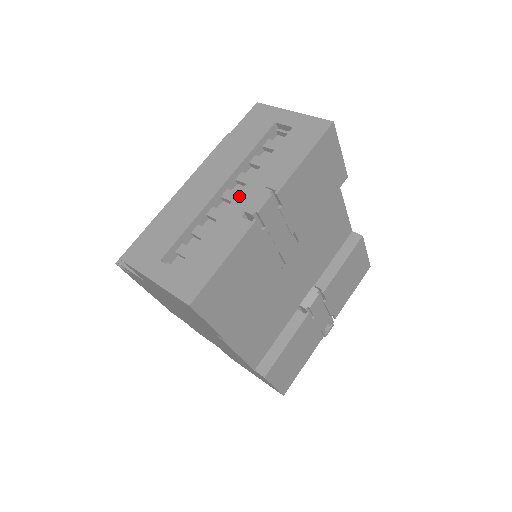
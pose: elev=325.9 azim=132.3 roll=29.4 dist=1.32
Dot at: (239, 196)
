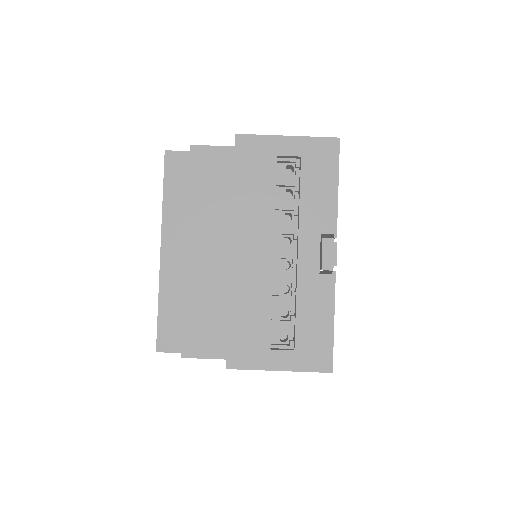
Dot at: (301, 254)
